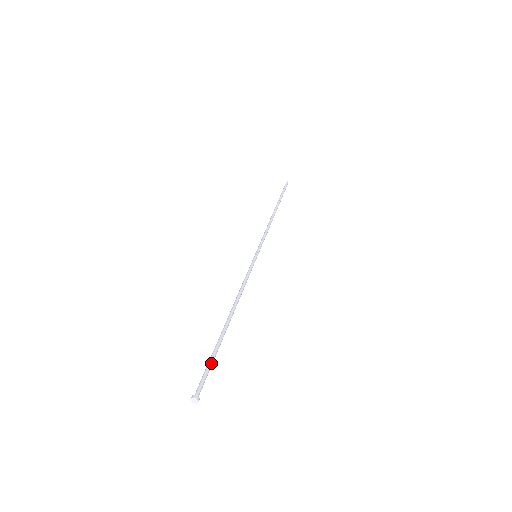
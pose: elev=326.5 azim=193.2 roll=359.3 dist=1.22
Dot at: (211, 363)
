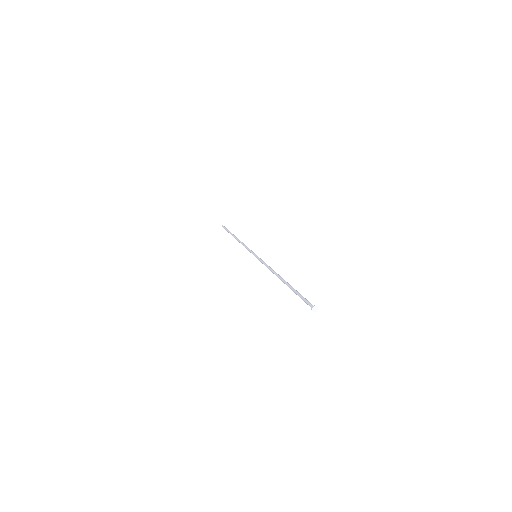
Dot at: (301, 295)
